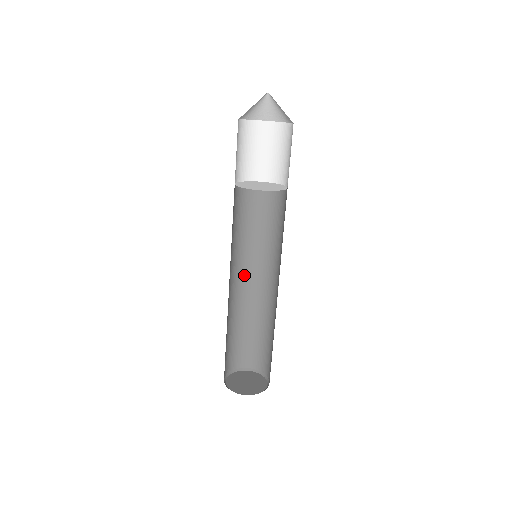
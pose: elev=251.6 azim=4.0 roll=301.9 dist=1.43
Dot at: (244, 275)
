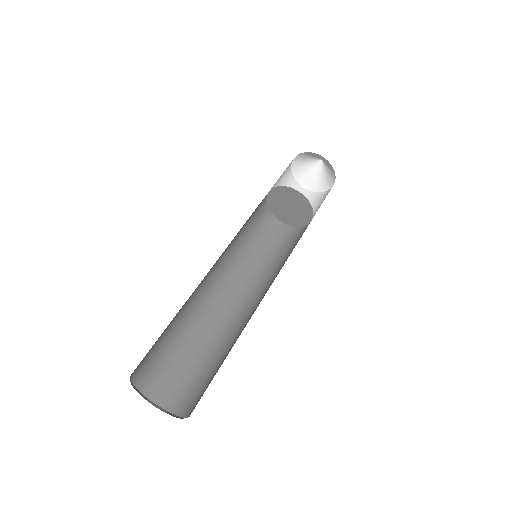
Dot at: (228, 289)
